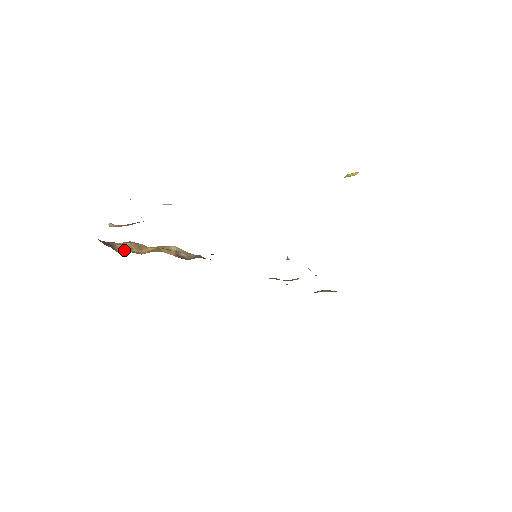
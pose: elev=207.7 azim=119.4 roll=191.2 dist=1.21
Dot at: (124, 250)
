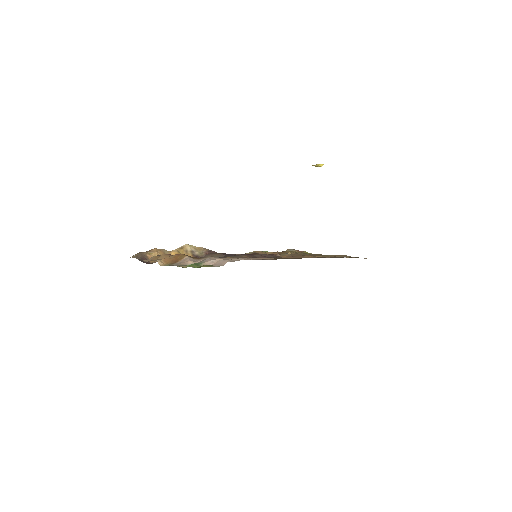
Dot at: occluded
